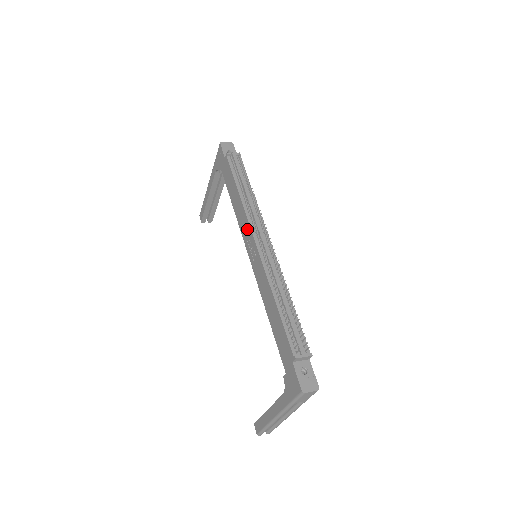
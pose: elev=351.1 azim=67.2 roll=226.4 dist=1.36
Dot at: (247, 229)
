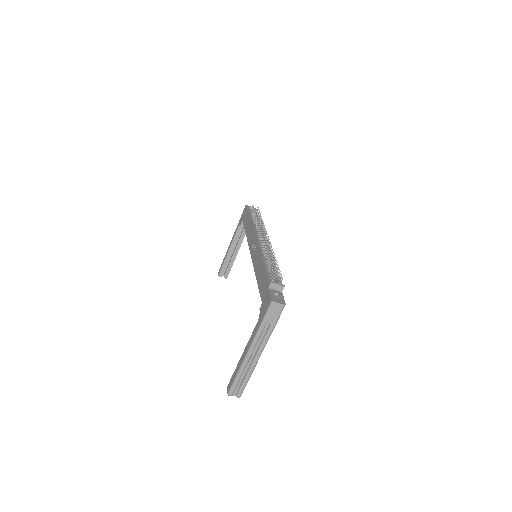
Dot at: (253, 237)
